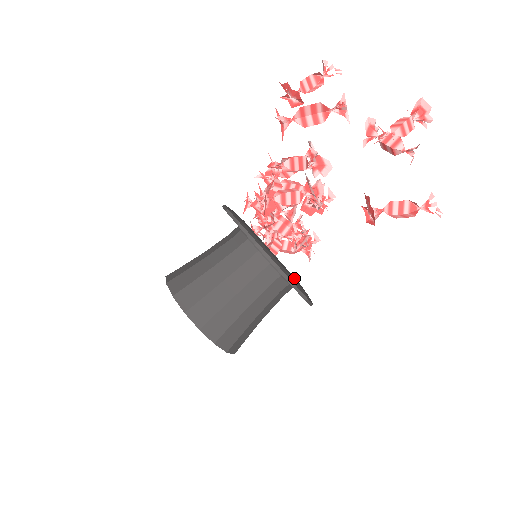
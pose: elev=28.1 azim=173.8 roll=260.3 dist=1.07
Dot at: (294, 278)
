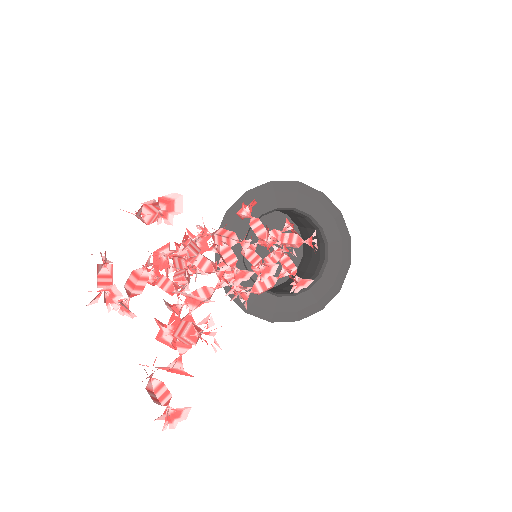
Dot at: (267, 299)
